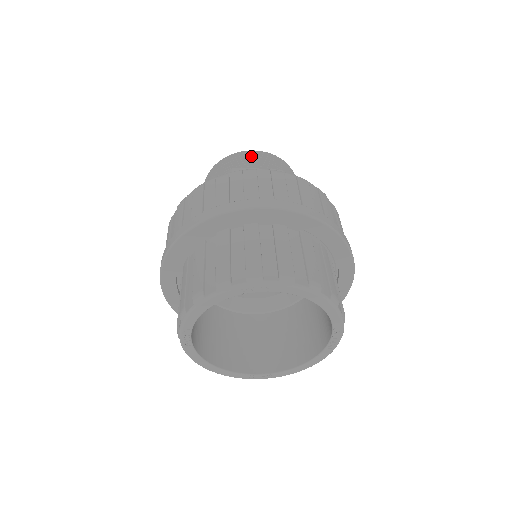
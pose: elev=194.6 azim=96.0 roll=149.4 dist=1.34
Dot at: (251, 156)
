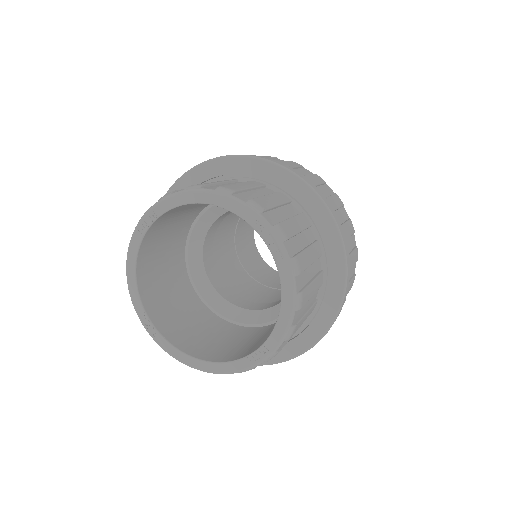
Dot at: occluded
